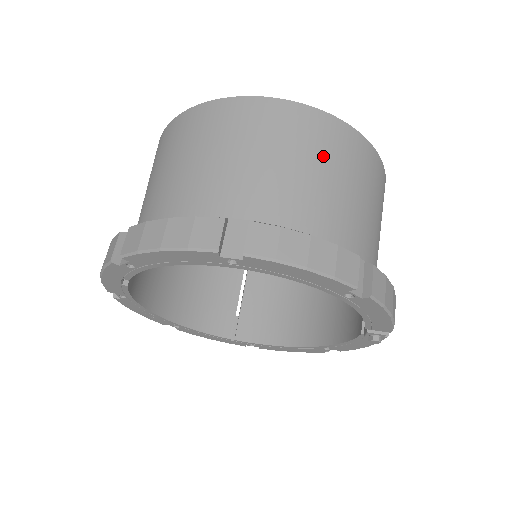
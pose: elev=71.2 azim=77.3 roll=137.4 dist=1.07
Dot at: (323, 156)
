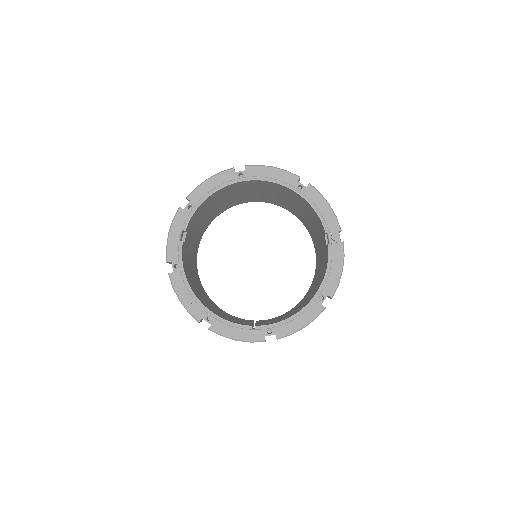
Dot at: occluded
